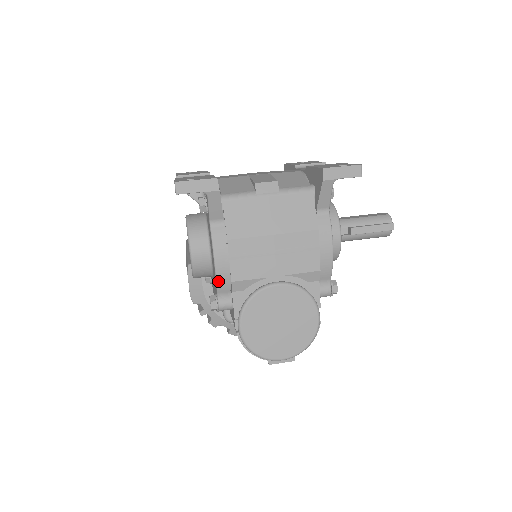
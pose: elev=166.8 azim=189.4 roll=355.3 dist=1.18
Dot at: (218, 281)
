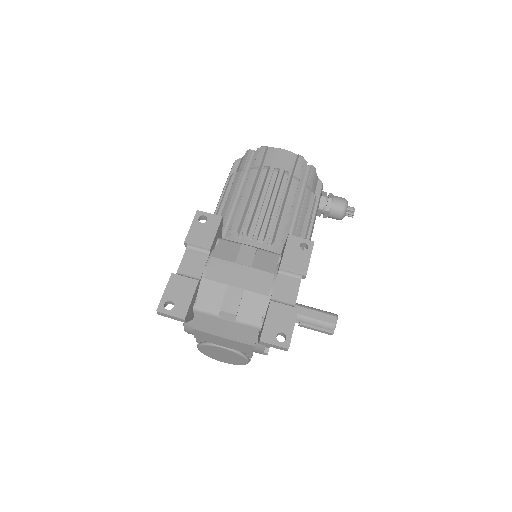
Dot at: occluded
